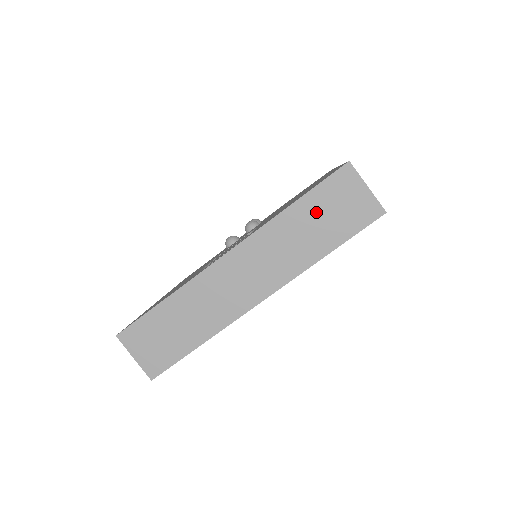
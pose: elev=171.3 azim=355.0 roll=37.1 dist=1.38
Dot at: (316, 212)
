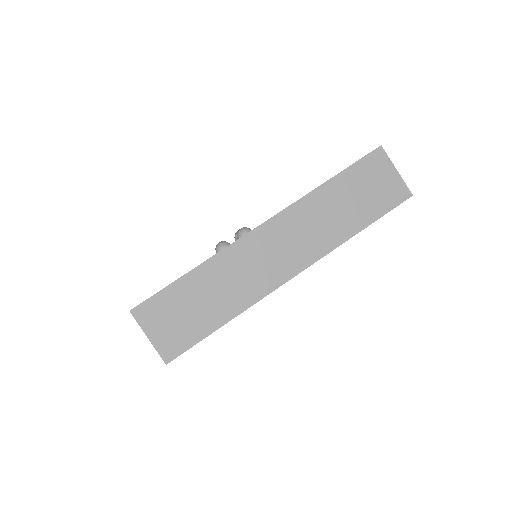
Dot at: (350, 190)
